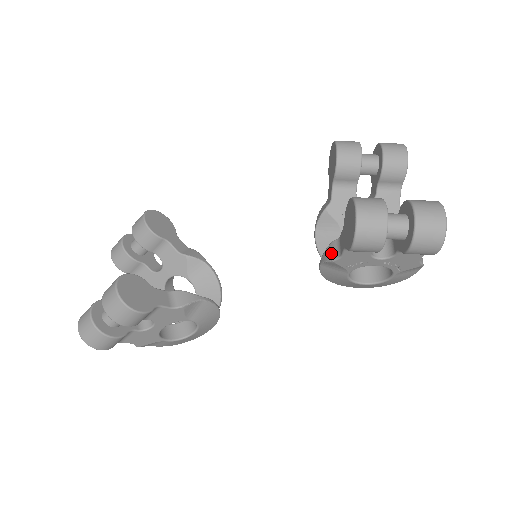
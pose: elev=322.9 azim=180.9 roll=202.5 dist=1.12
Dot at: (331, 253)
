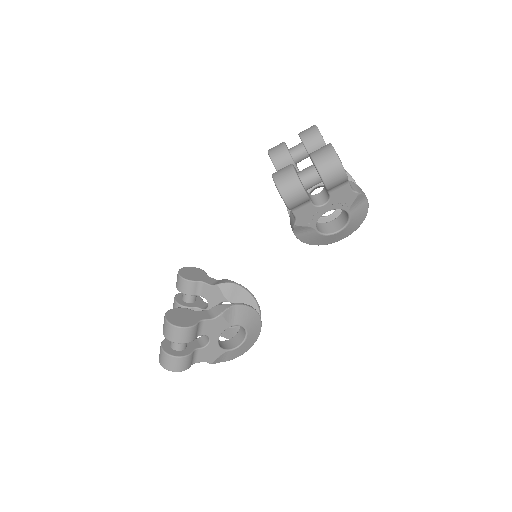
Dot at: (292, 221)
